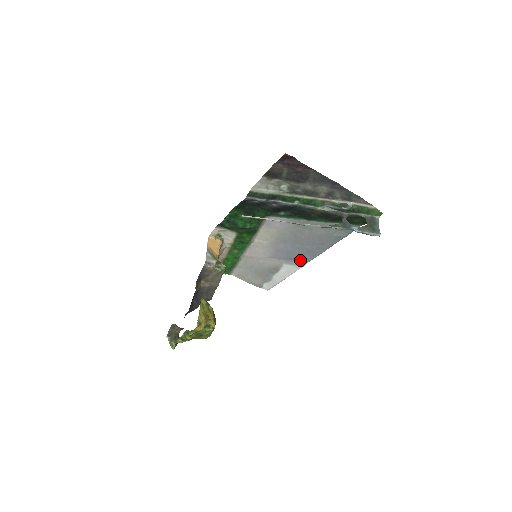
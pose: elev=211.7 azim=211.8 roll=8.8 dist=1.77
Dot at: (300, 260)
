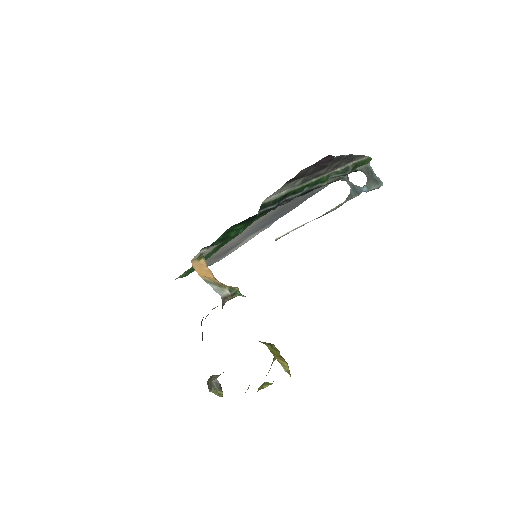
Dot at: (268, 225)
